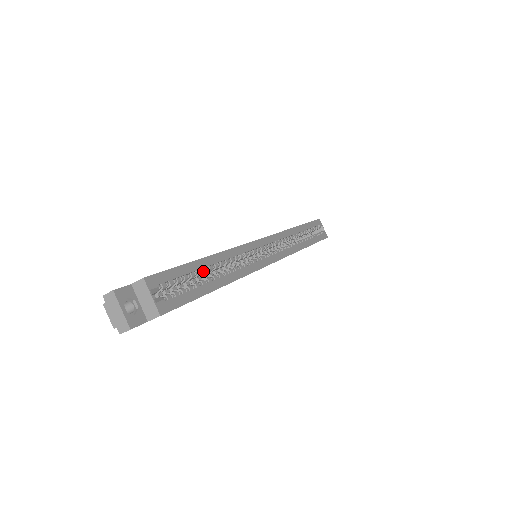
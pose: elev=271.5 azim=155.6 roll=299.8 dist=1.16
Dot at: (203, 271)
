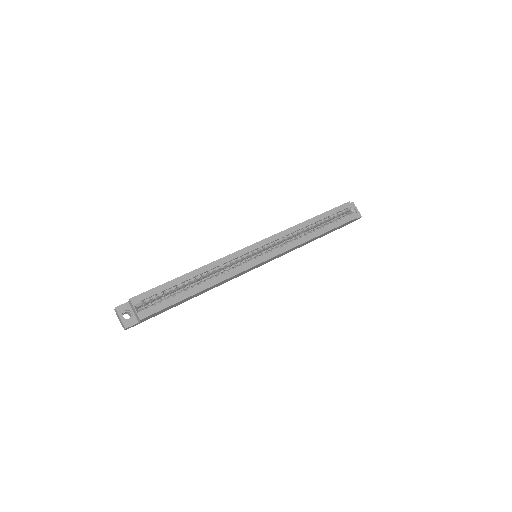
Dot at: (185, 283)
